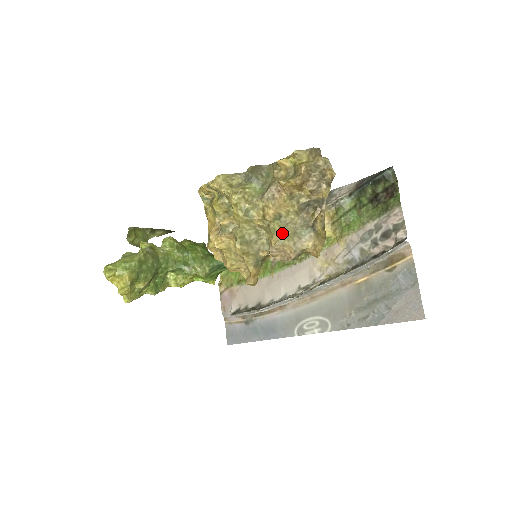
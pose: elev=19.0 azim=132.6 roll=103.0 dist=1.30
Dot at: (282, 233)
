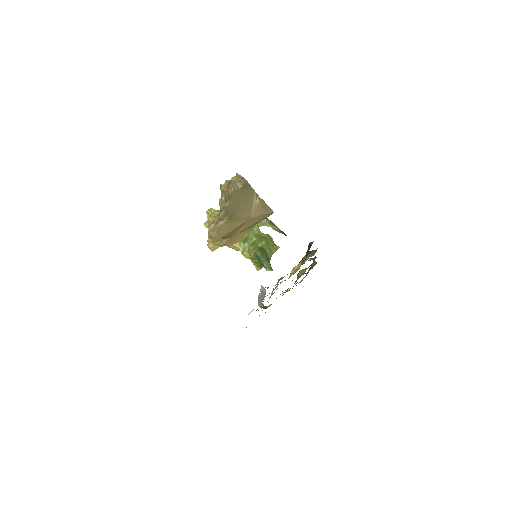
Dot at: (215, 219)
